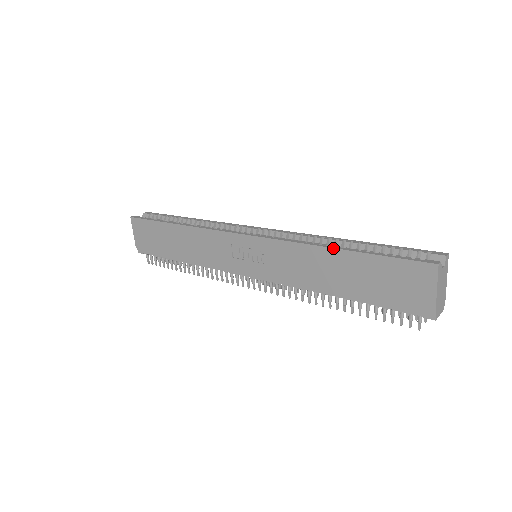
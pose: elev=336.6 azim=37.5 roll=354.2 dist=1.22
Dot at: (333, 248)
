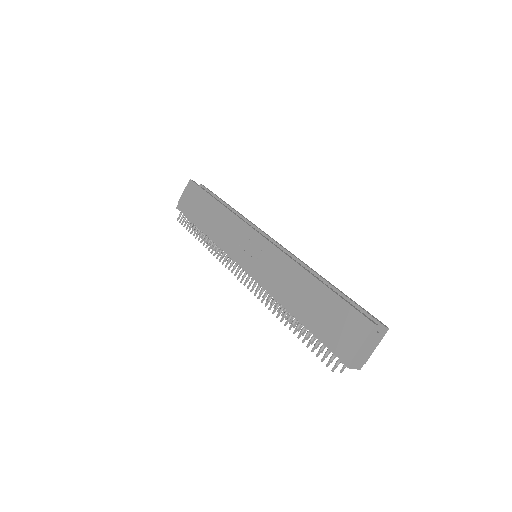
Dot at: (312, 275)
